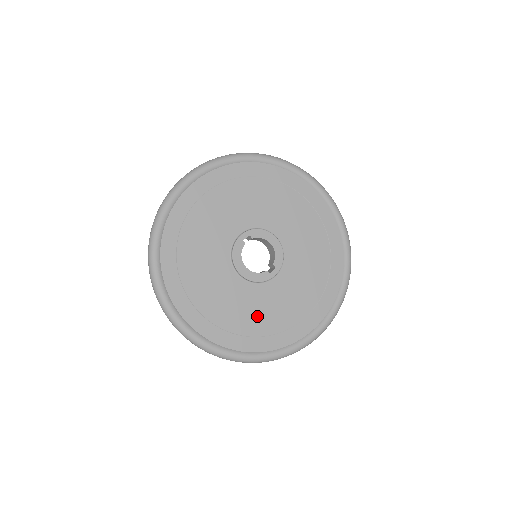
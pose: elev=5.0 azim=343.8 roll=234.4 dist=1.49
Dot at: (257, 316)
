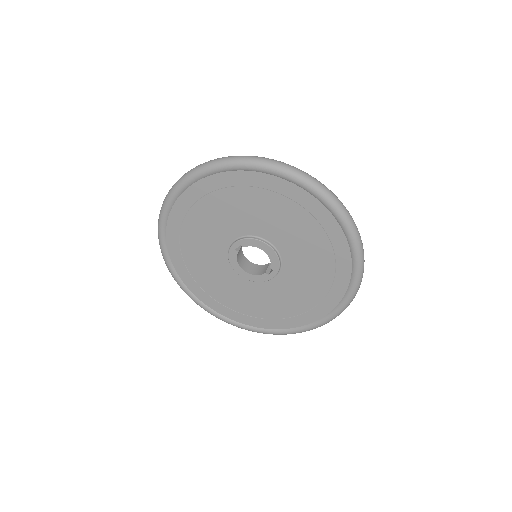
Dot at: (267, 305)
